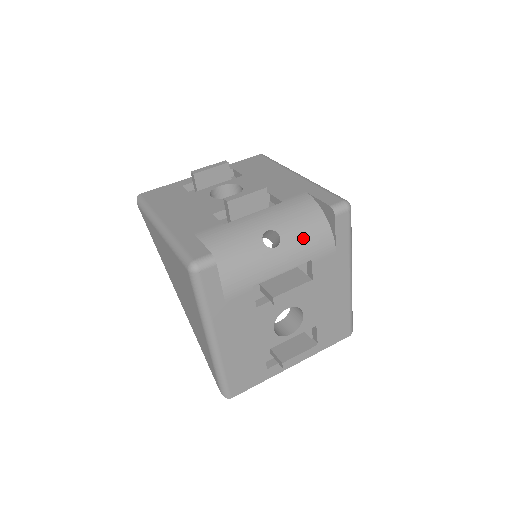
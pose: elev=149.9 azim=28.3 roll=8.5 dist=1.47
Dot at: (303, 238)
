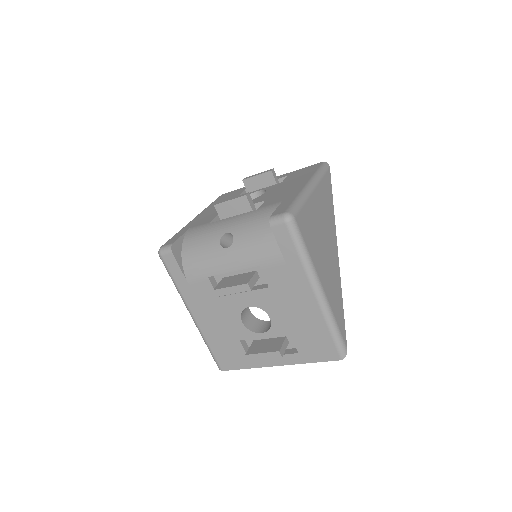
Dot at: (251, 244)
